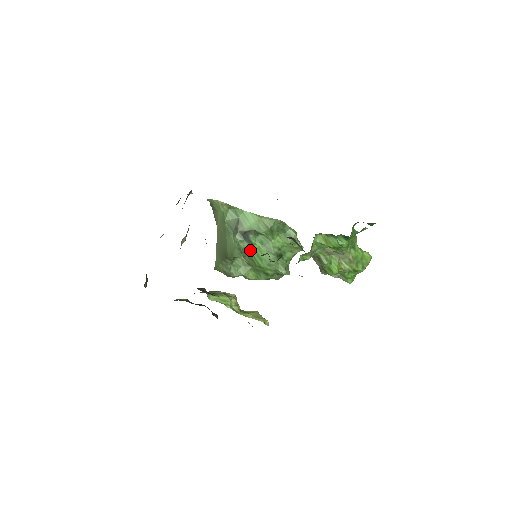
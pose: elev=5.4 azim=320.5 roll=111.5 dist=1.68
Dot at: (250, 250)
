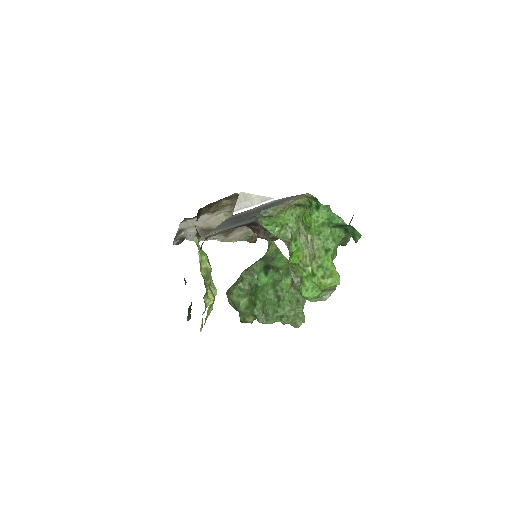
Dot at: (261, 281)
